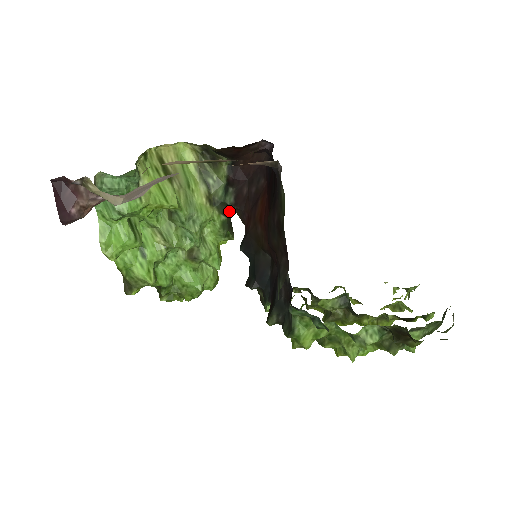
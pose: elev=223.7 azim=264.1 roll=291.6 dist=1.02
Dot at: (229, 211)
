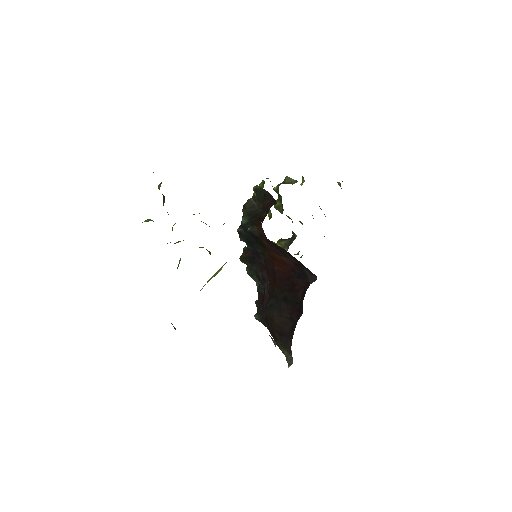
Dot at: occluded
